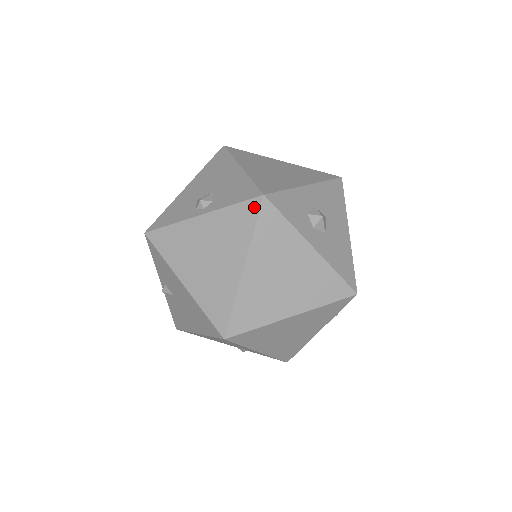
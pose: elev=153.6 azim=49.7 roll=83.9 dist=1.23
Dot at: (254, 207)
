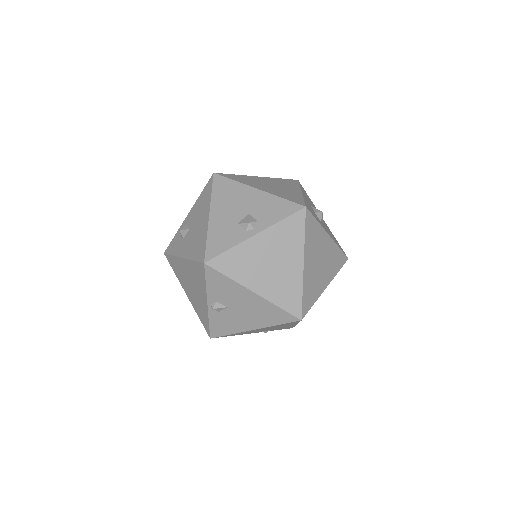
Dot at: (301, 217)
